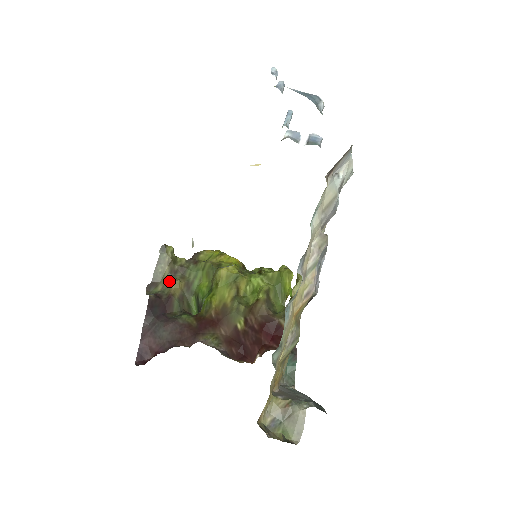
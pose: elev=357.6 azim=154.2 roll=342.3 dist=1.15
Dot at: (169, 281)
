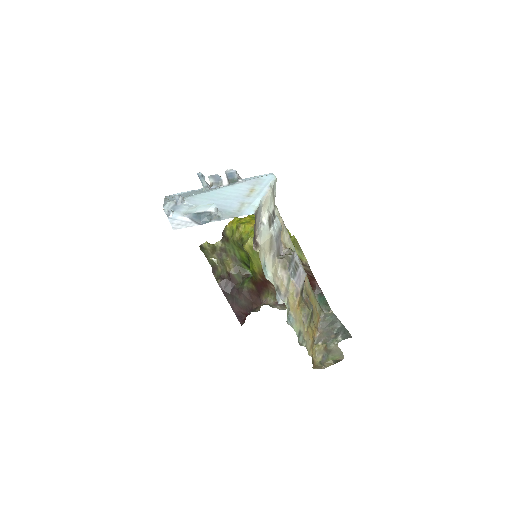
Dot at: (221, 263)
